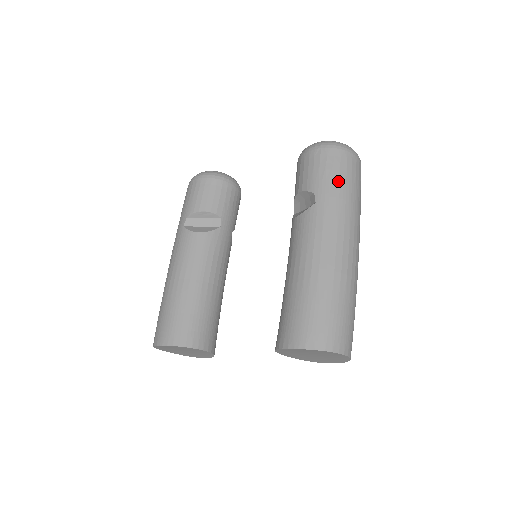
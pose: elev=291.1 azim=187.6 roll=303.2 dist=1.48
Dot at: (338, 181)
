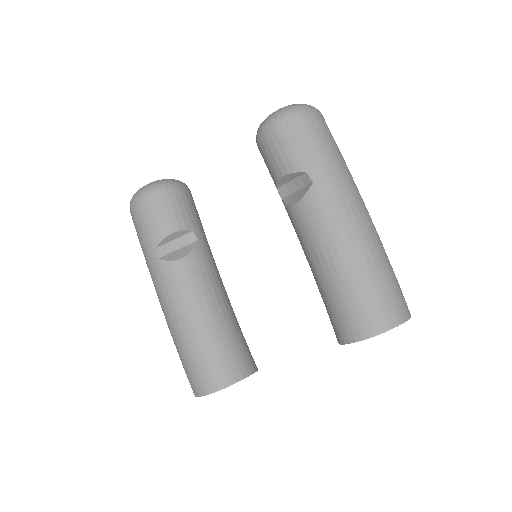
Dot at: (322, 149)
